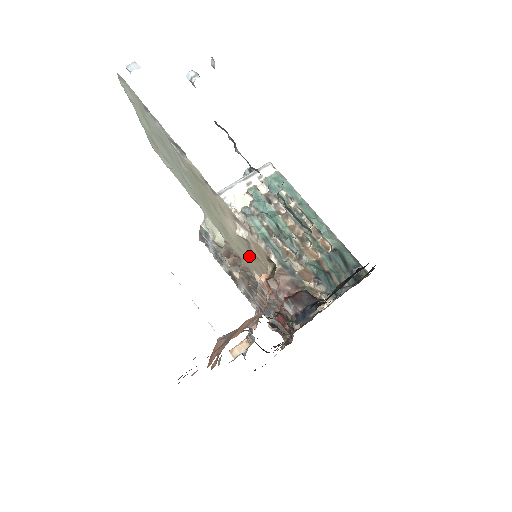
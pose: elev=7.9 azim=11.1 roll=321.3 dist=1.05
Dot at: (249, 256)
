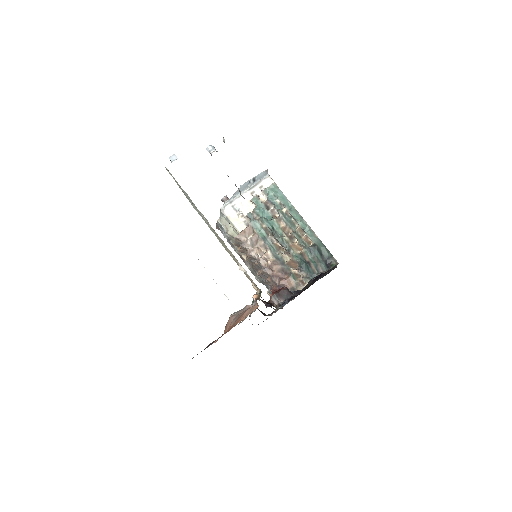
Dot at: occluded
